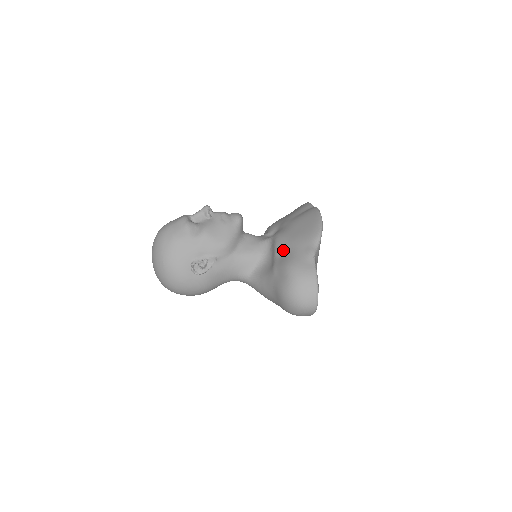
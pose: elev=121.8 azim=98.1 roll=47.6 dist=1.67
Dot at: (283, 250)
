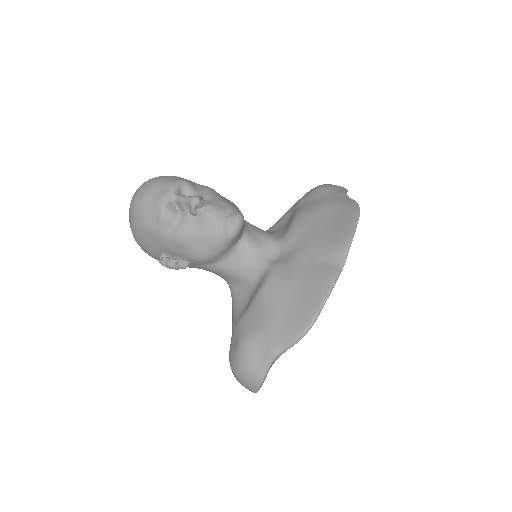
Dot at: (256, 314)
